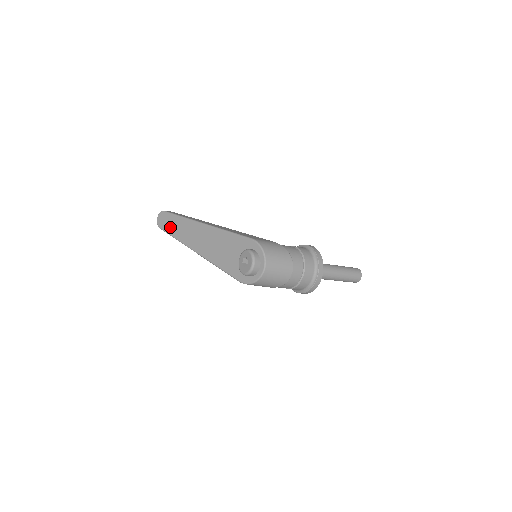
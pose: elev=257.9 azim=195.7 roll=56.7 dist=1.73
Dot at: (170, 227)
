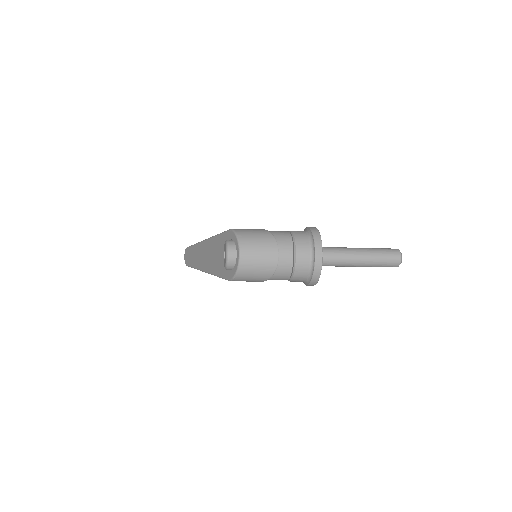
Dot at: (190, 259)
